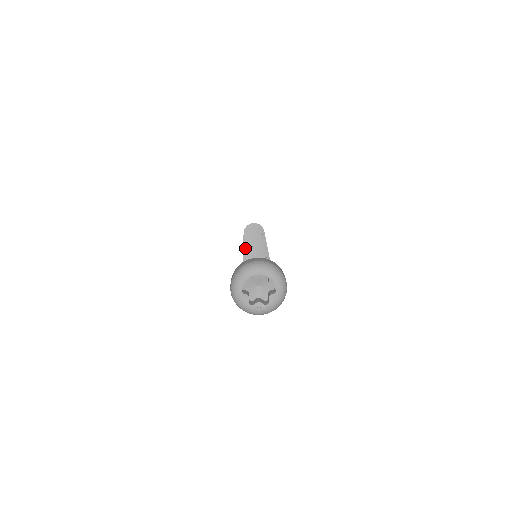
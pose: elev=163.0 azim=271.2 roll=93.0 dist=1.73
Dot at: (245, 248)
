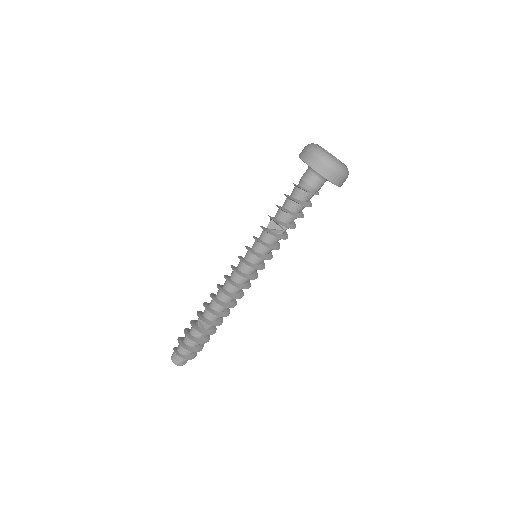
Dot at: (239, 258)
